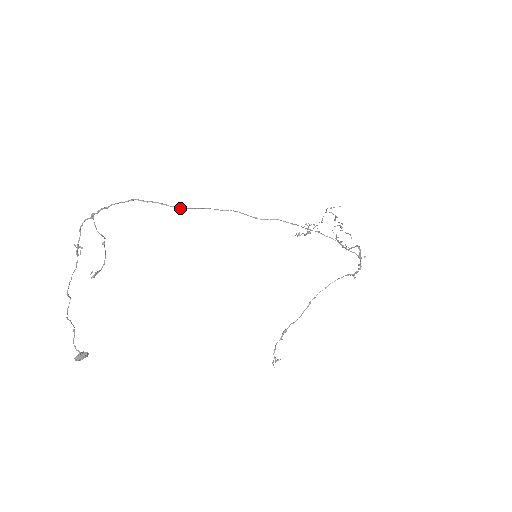
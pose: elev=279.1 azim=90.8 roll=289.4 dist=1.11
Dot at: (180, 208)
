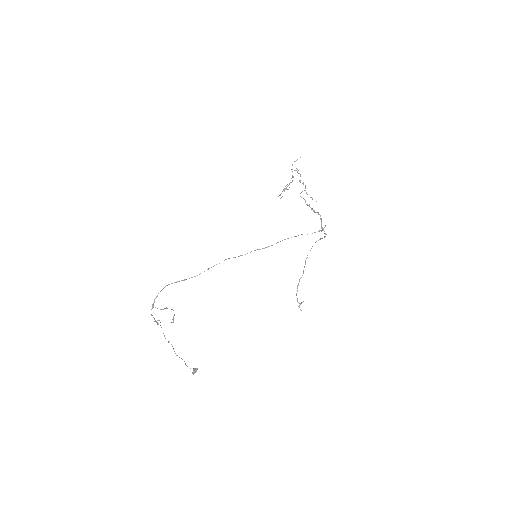
Dot at: occluded
